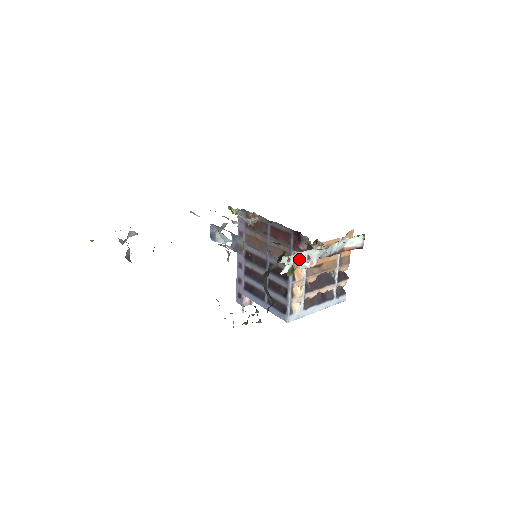
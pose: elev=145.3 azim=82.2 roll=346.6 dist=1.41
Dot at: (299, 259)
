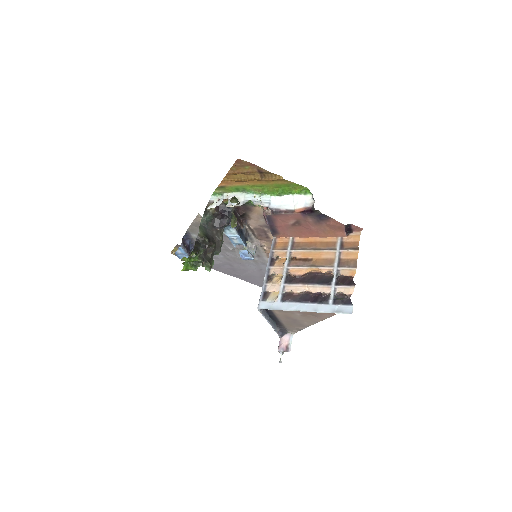
Dot at: (281, 248)
